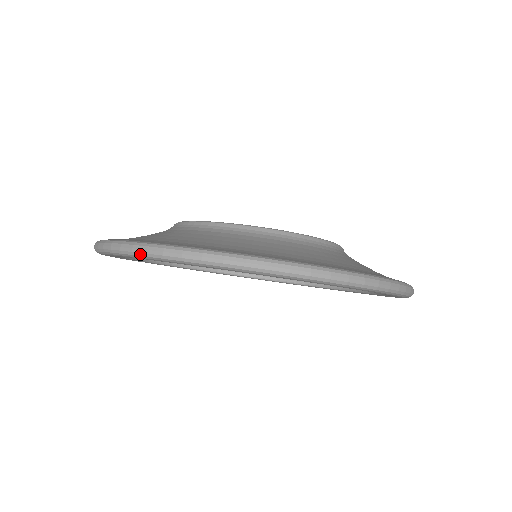
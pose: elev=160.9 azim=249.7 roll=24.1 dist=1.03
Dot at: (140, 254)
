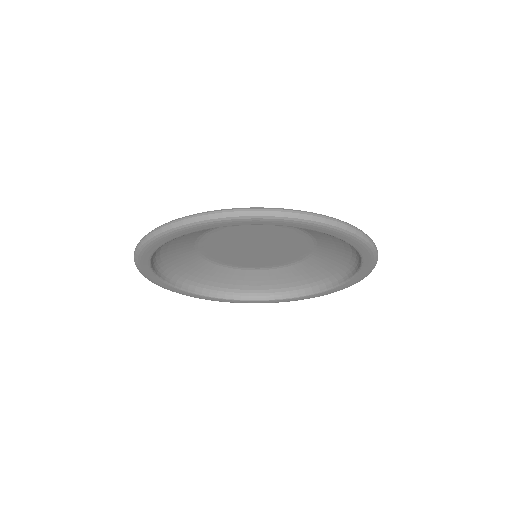
Dot at: (202, 219)
